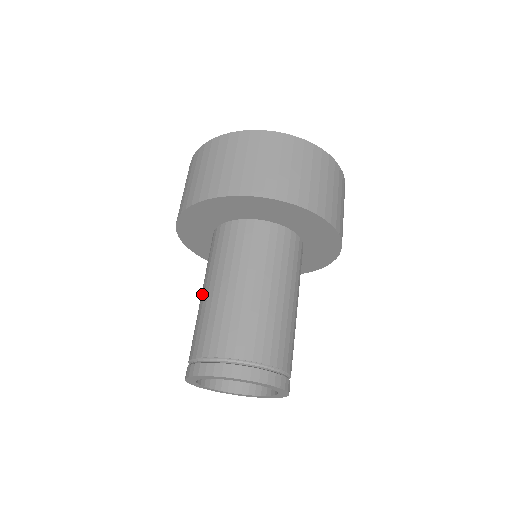
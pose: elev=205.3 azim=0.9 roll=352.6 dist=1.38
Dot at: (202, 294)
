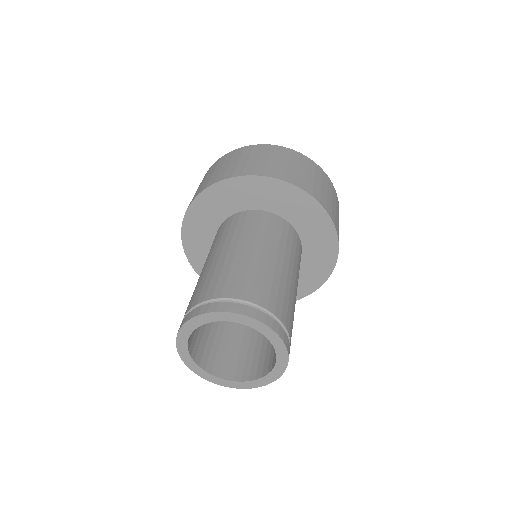
Dot at: occluded
